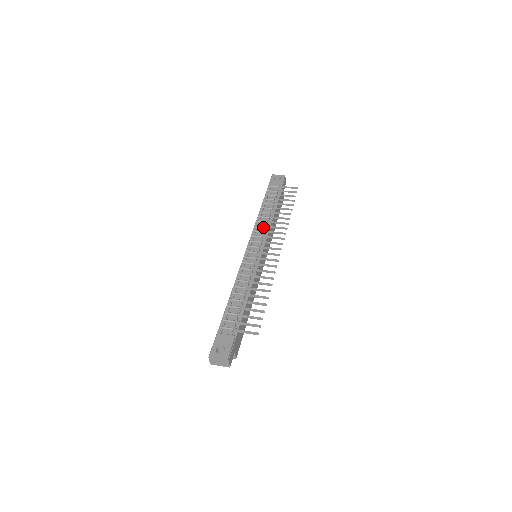
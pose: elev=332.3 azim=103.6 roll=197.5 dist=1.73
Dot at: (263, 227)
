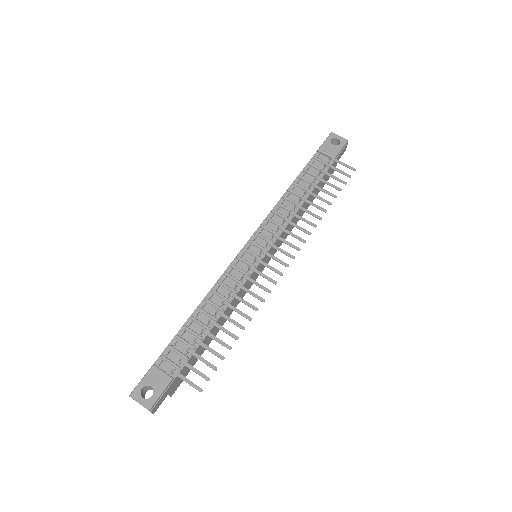
Dot at: (282, 217)
